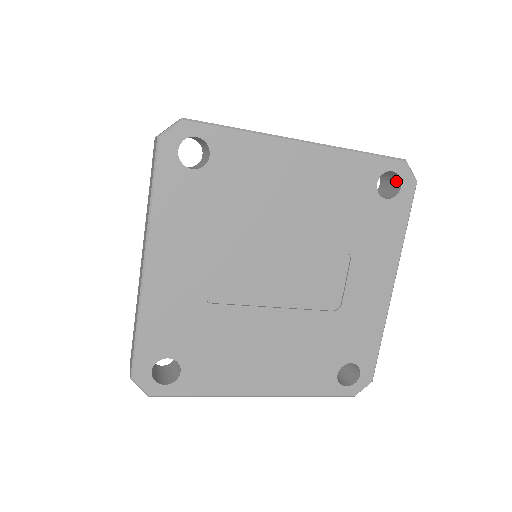
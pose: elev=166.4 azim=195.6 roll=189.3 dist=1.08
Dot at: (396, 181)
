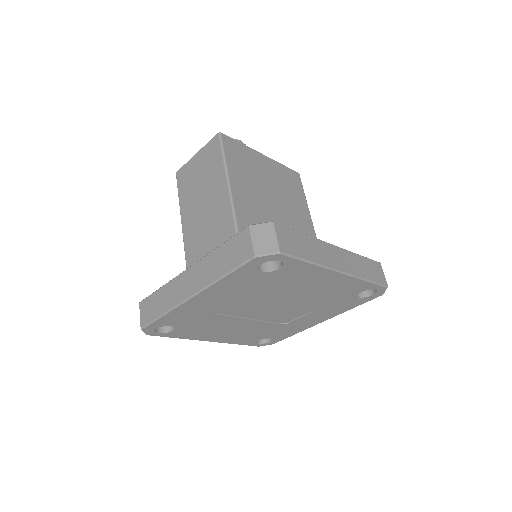
Dot at: occluded
